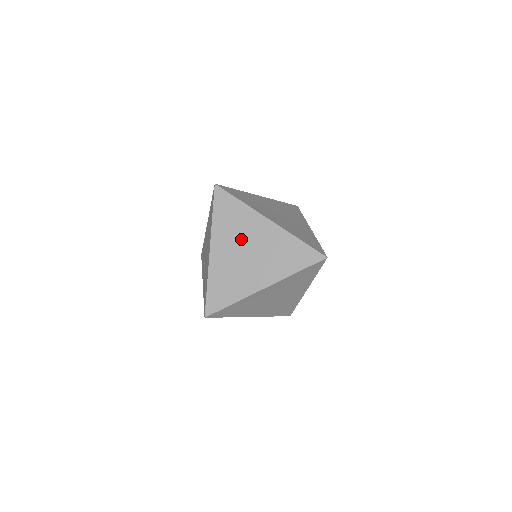
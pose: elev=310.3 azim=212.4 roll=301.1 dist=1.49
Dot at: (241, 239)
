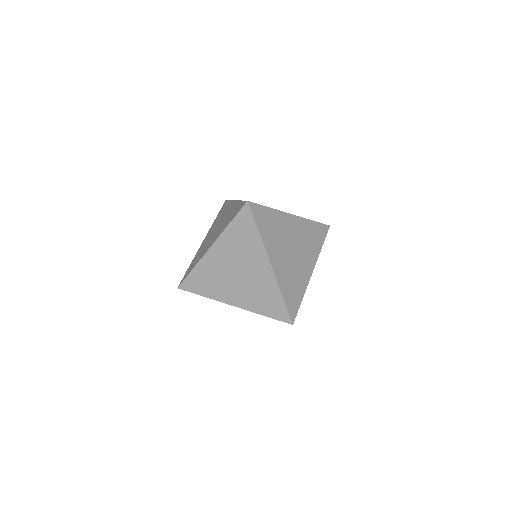
Dot at: (239, 260)
